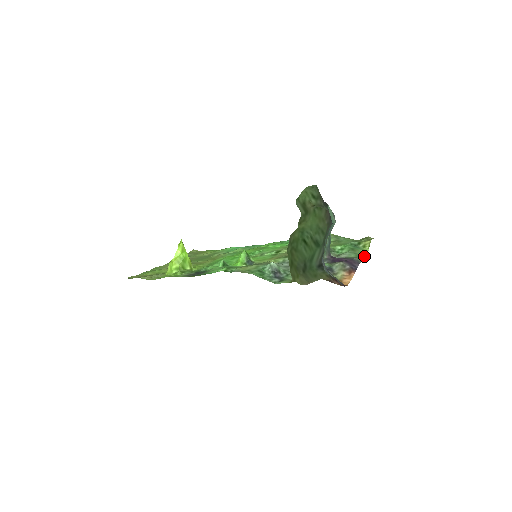
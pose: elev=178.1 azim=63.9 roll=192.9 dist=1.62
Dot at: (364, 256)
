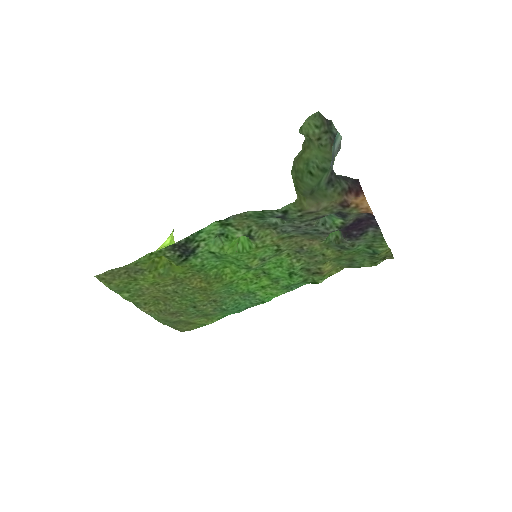
Dot at: (384, 241)
